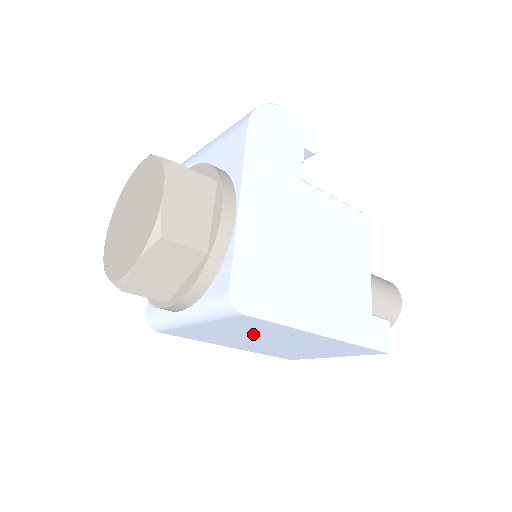
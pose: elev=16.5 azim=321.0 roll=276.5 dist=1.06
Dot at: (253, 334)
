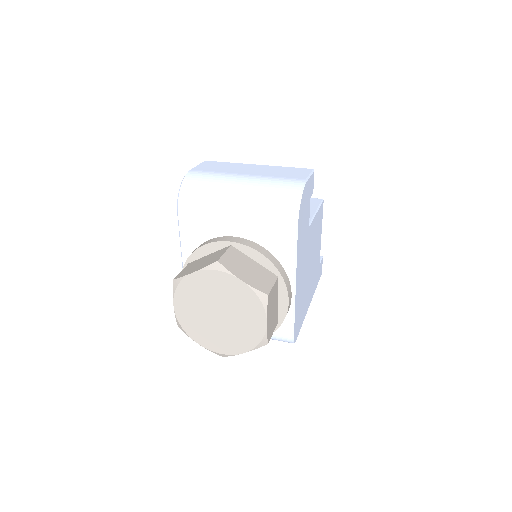
Dot at: occluded
